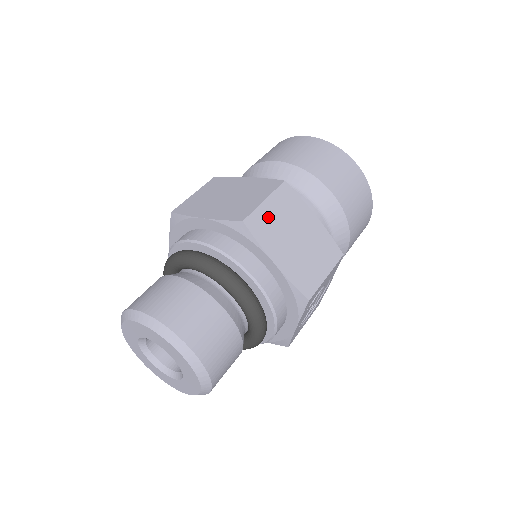
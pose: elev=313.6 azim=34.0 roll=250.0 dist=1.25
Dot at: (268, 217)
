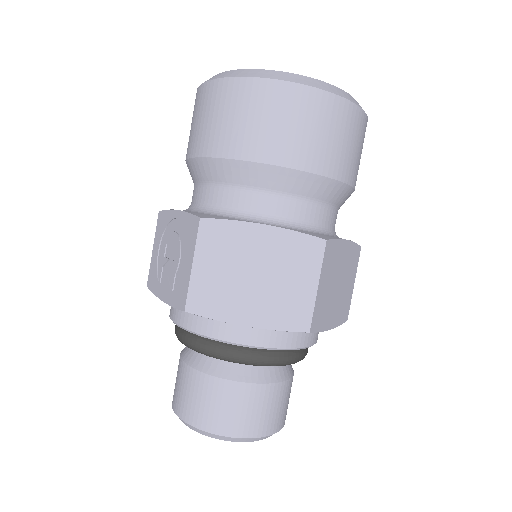
Dot at: (322, 299)
